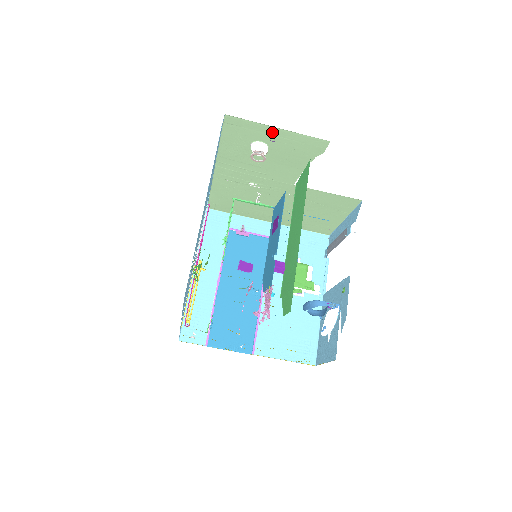
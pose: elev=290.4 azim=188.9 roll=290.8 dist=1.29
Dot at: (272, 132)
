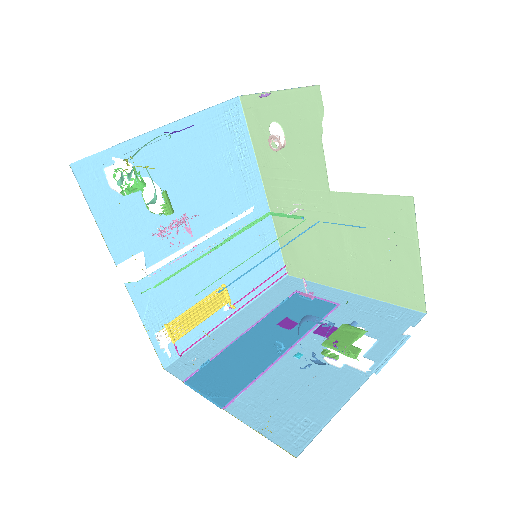
Dot at: (275, 101)
